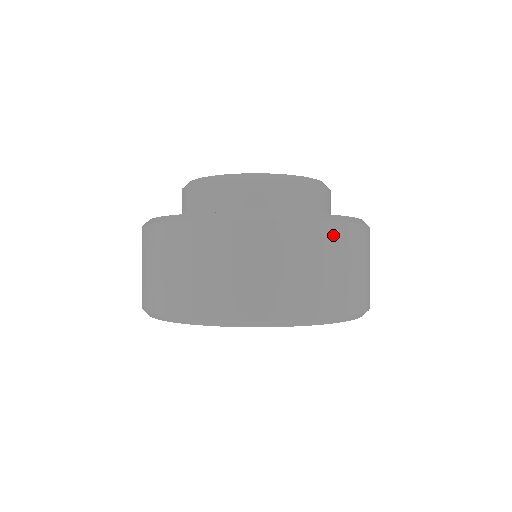
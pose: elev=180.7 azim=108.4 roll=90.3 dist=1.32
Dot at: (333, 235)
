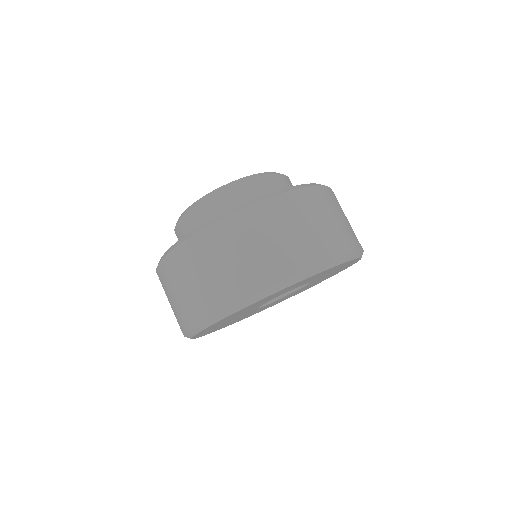
Dot at: (330, 195)
